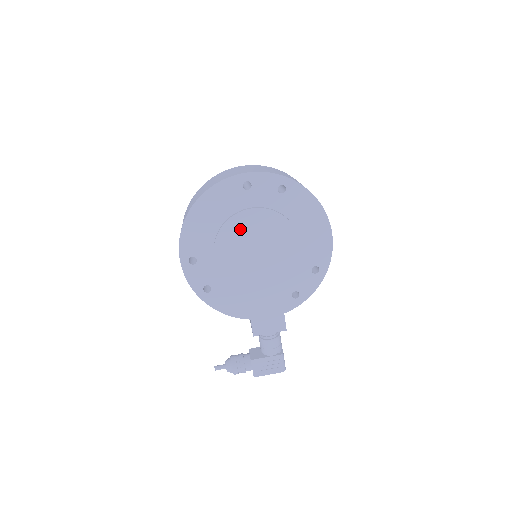
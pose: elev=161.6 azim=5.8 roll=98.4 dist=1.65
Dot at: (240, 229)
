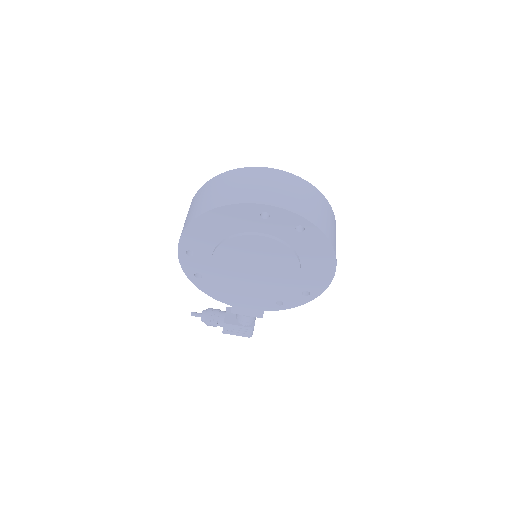
Dot at: (244, 247)
